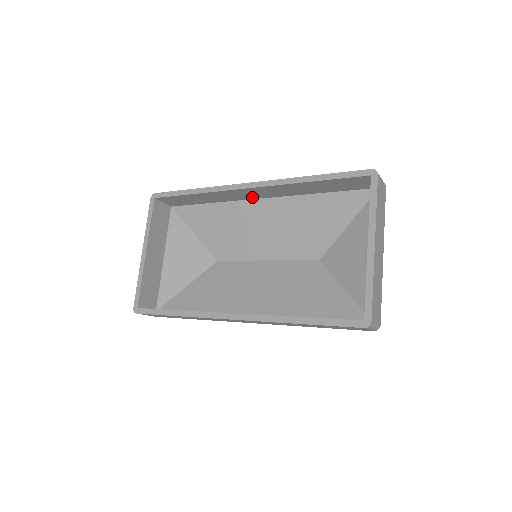
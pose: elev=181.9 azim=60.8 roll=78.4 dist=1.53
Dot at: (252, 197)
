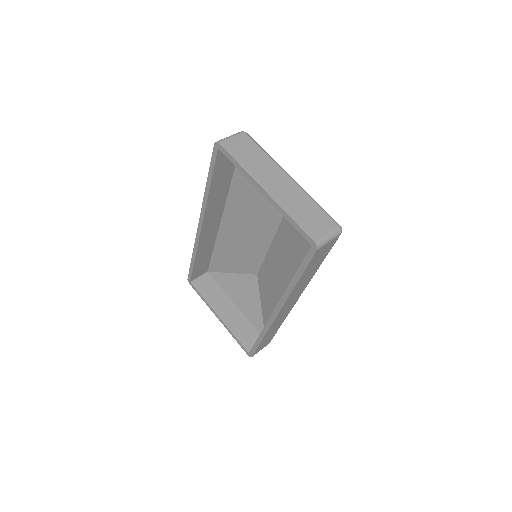
Dot at: (217, 224)
